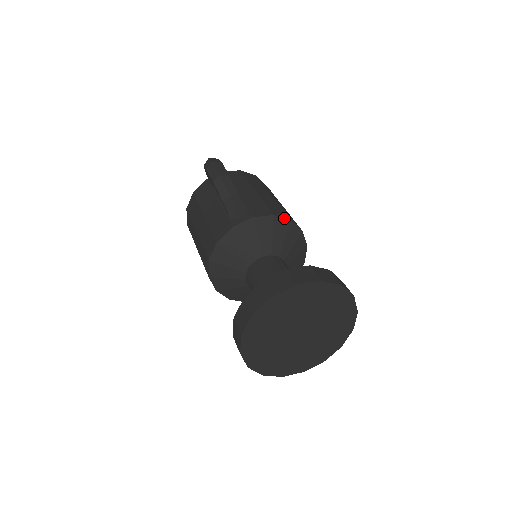
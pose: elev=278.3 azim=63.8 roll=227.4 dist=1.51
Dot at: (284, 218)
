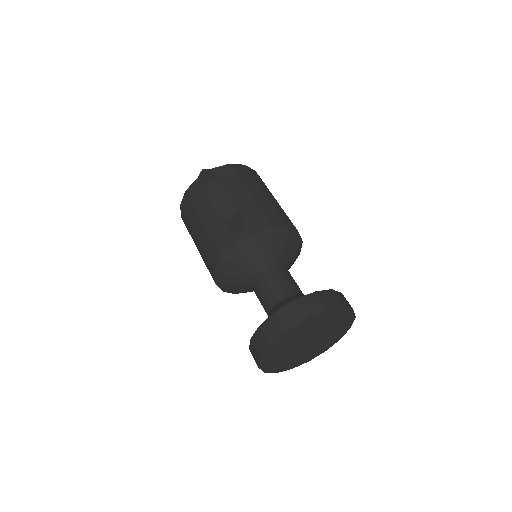
Dot at: (282, 227)
